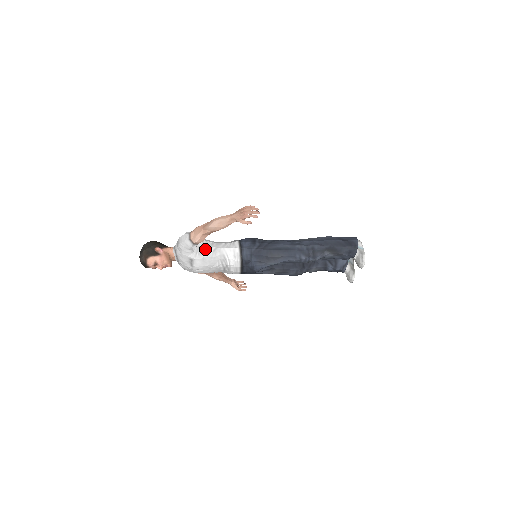
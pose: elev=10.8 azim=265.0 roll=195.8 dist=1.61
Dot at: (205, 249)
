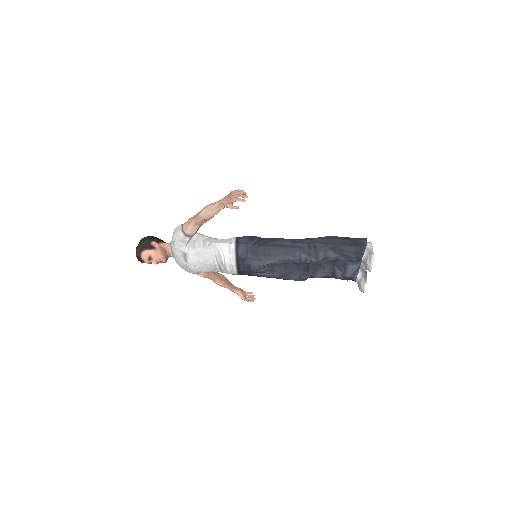
Dot at: (199, 243)
